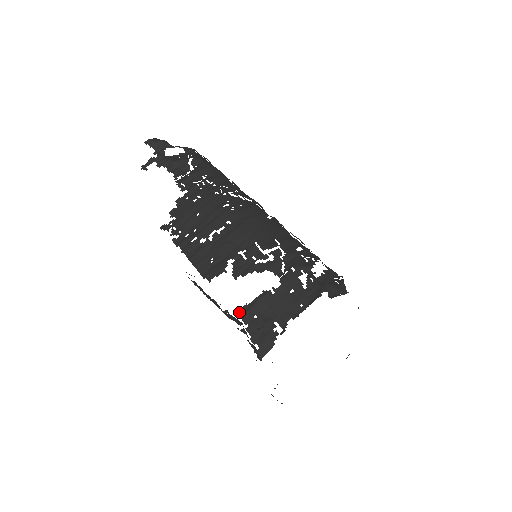
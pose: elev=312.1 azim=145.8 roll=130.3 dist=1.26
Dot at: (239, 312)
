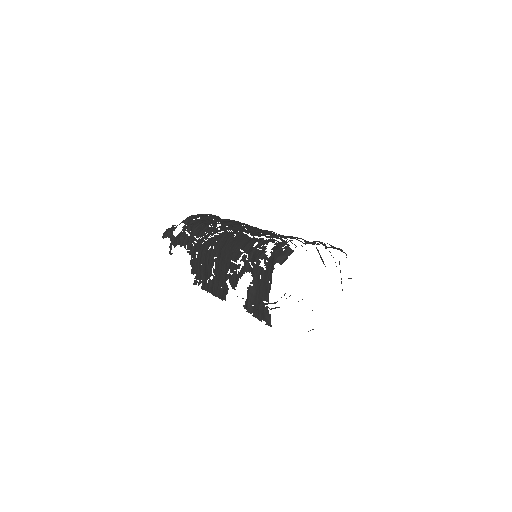
Dot at: occluded
